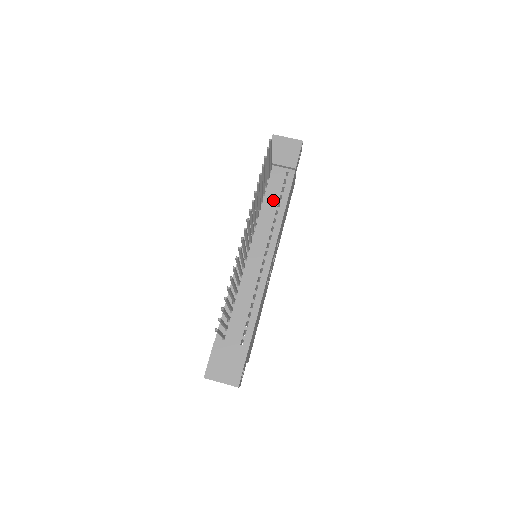
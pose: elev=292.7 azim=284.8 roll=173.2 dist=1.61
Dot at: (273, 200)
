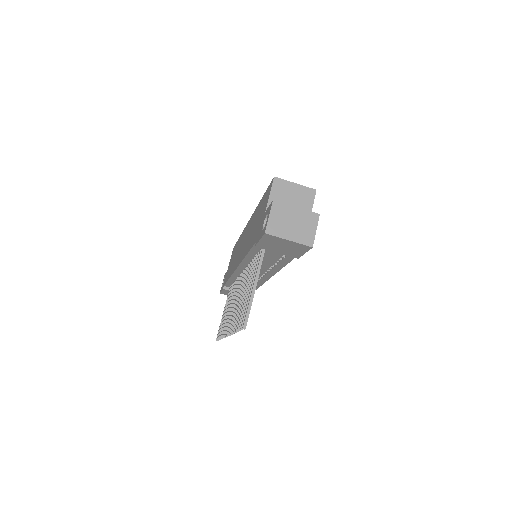
Dot at: (269, 261)
